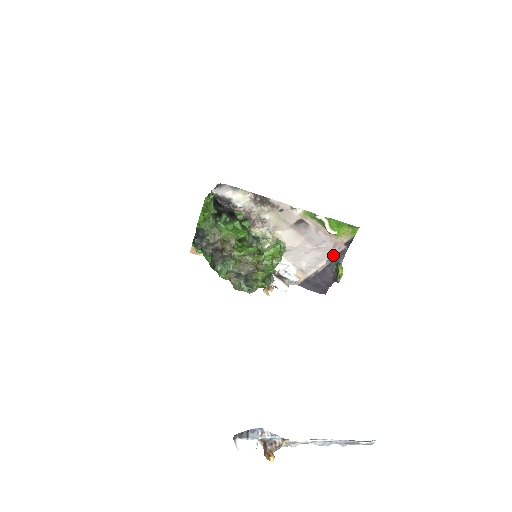
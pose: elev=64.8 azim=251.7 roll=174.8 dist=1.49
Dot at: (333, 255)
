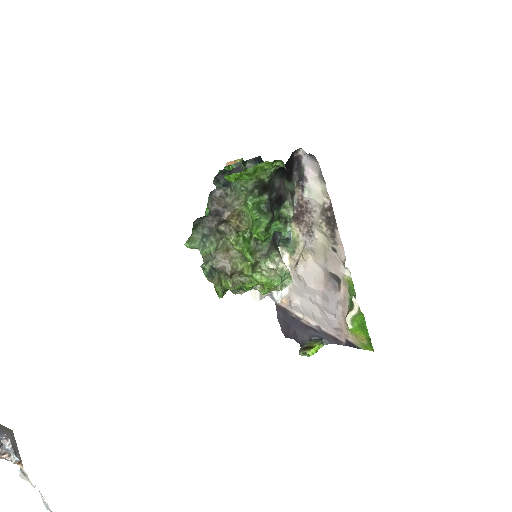
Dot at: (328, 331)
